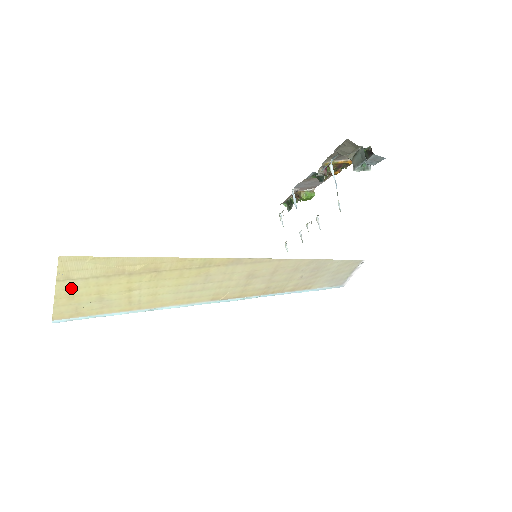
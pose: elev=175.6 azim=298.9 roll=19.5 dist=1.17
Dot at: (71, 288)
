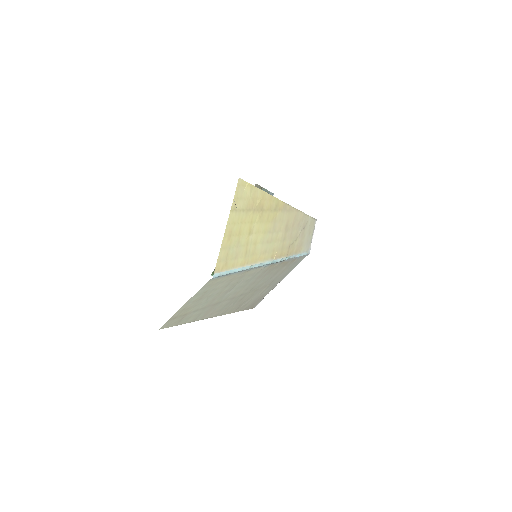
Dot at: (232, 223)
